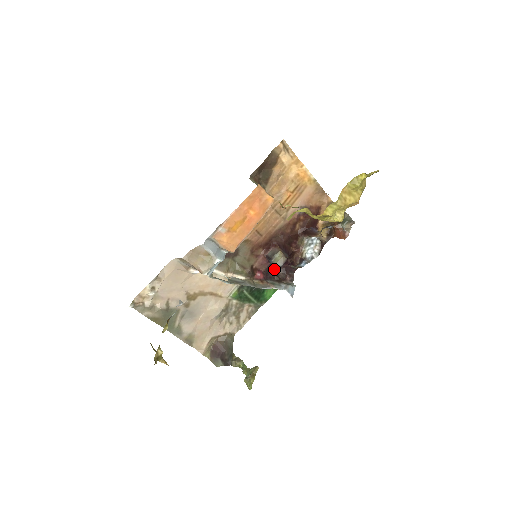
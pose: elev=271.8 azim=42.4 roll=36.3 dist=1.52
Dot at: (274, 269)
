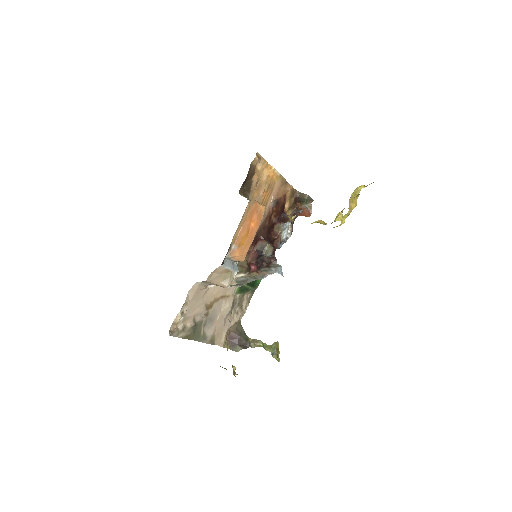
Dot at: (261, 257)
